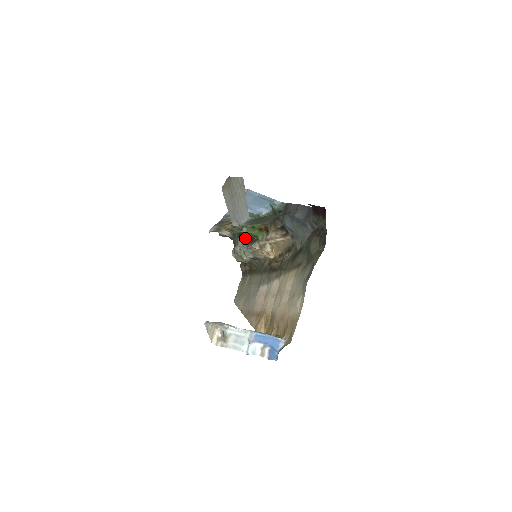
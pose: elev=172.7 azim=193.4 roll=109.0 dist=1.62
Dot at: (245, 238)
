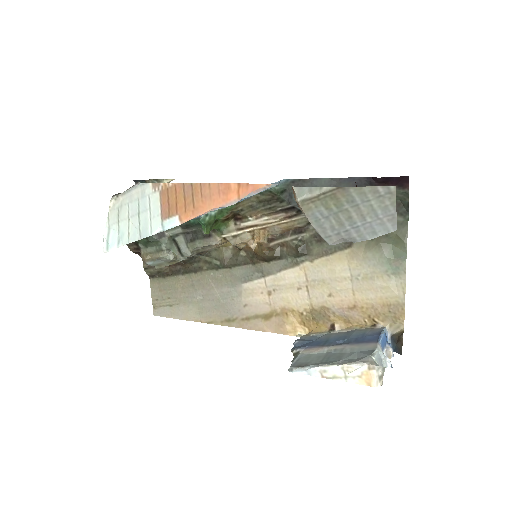
Dot at: (175, 236)
